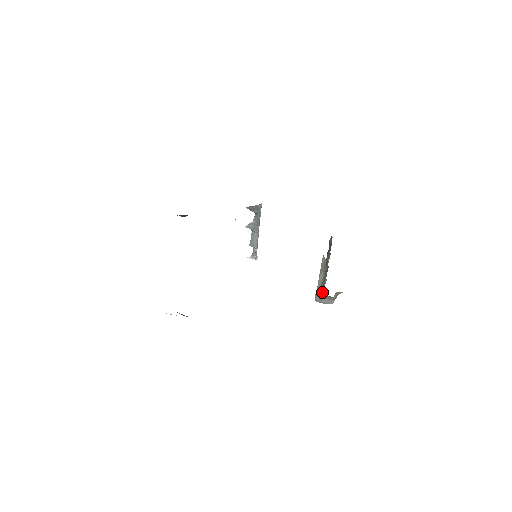
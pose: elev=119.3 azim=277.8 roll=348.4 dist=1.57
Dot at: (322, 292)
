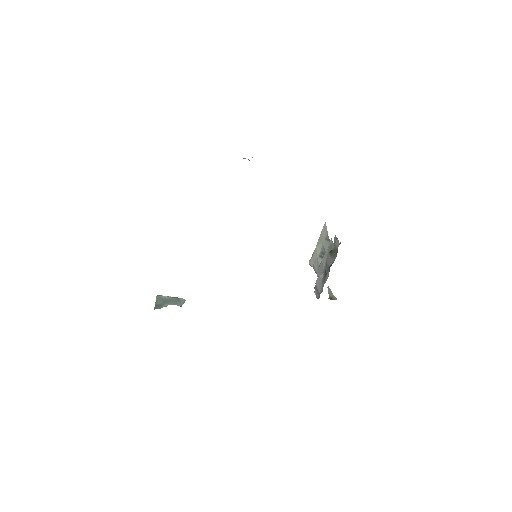
Dot at: (317, 293)
